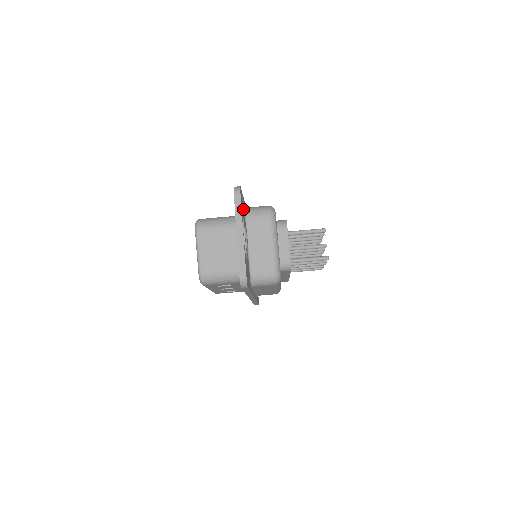
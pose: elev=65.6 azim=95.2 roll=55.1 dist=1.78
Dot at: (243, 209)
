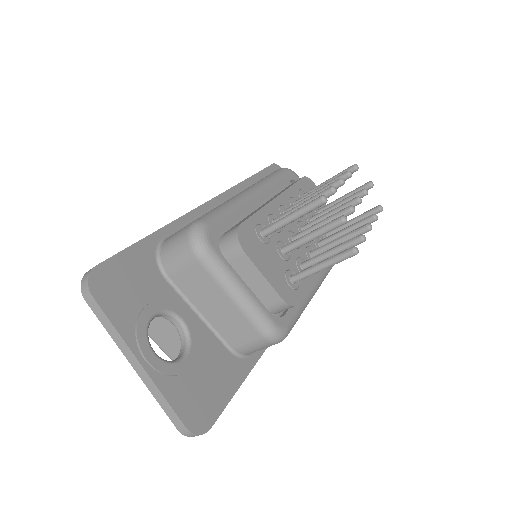
Dot at: (140, 279)
